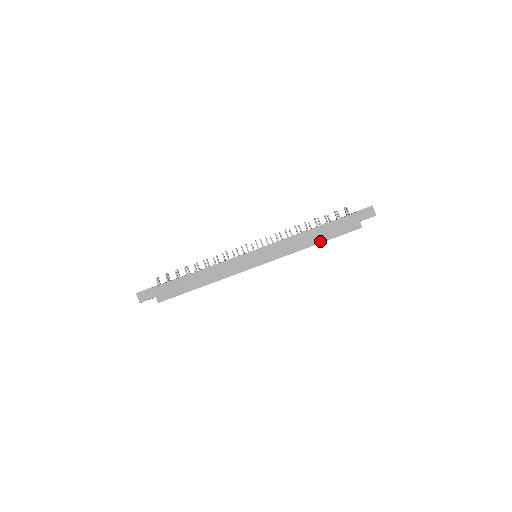
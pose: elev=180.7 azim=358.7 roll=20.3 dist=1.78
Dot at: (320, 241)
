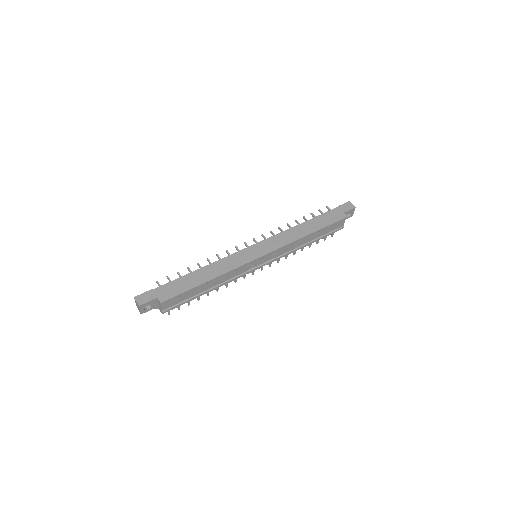
Dot at: (314, 230)
